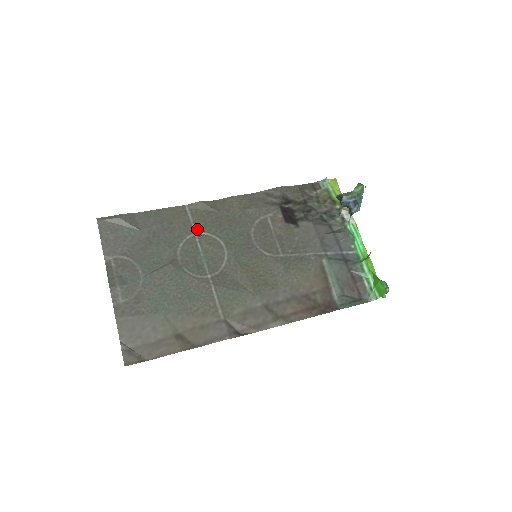
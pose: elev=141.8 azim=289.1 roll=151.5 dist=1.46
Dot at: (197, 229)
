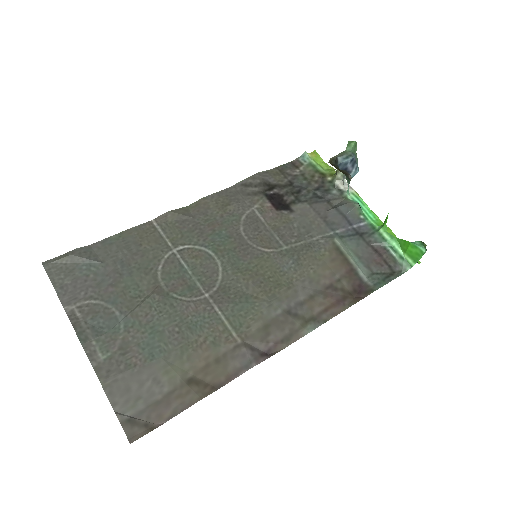
Dot at: (174, 244)
